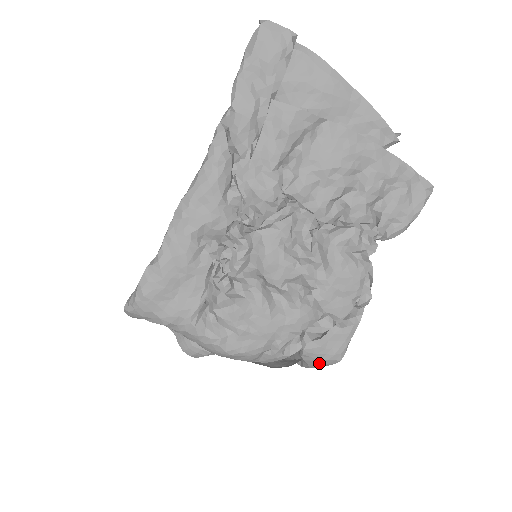
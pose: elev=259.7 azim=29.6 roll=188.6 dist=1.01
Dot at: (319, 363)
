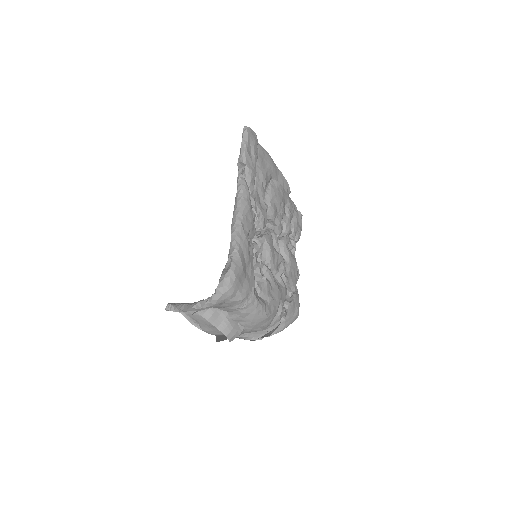
Dot at: (291, 320)
